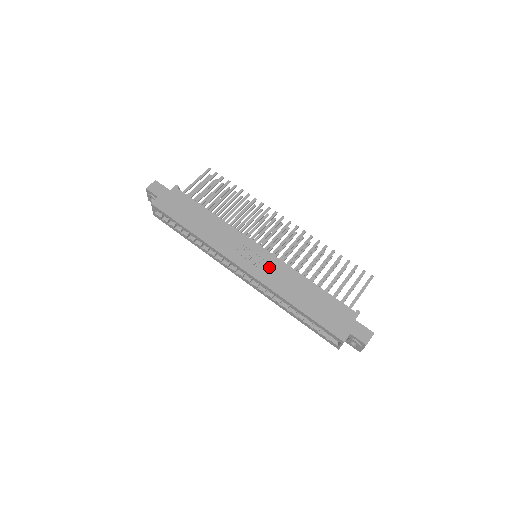
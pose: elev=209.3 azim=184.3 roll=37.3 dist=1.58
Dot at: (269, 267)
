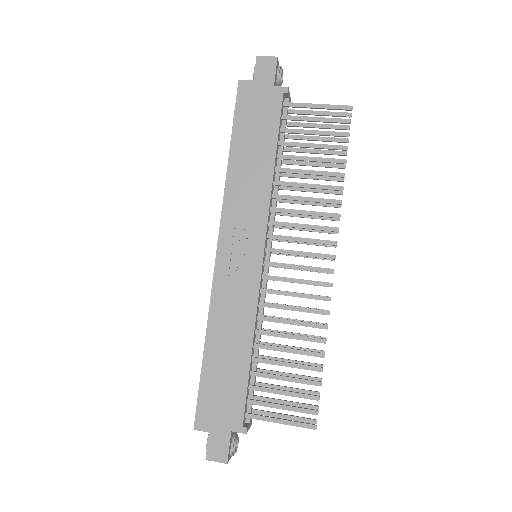
Dot at: (239, 284)
